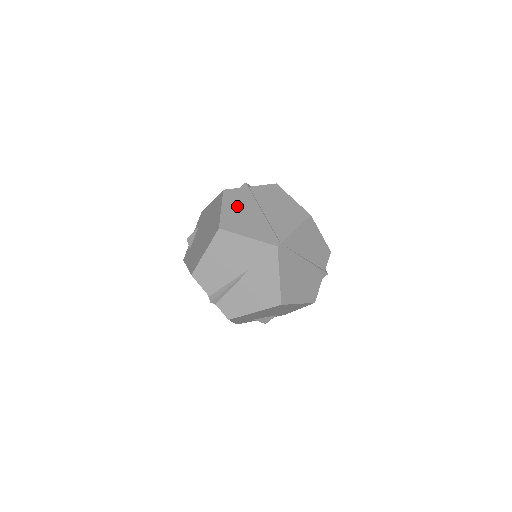
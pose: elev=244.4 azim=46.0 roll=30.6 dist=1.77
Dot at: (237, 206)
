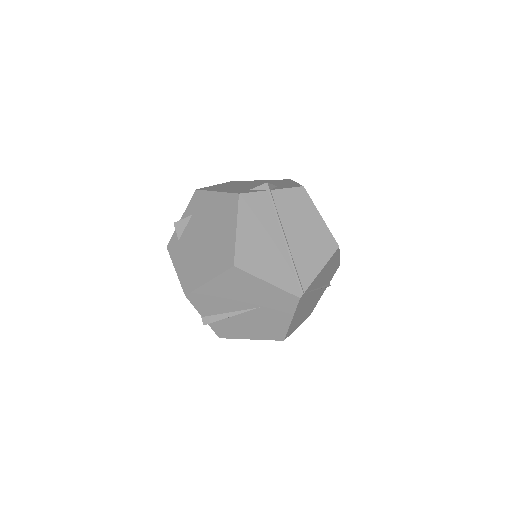
Dot at: (256, 226)
